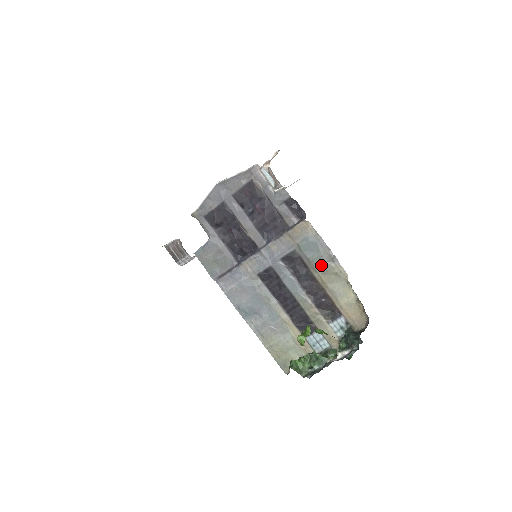
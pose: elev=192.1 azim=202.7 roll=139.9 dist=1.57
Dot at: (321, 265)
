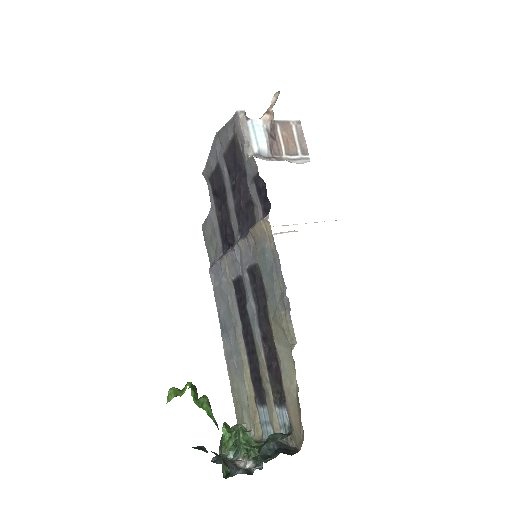
Dot at: (273, 304)
